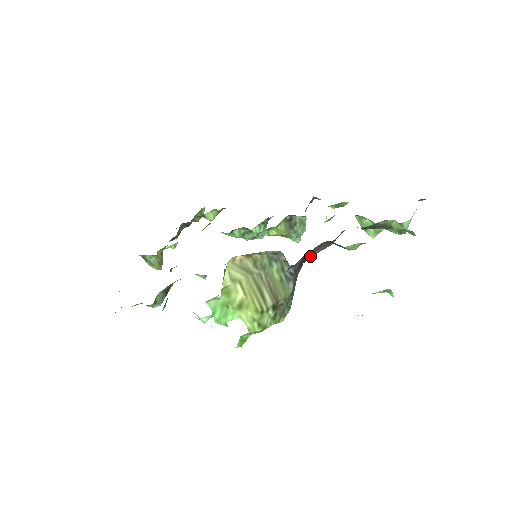
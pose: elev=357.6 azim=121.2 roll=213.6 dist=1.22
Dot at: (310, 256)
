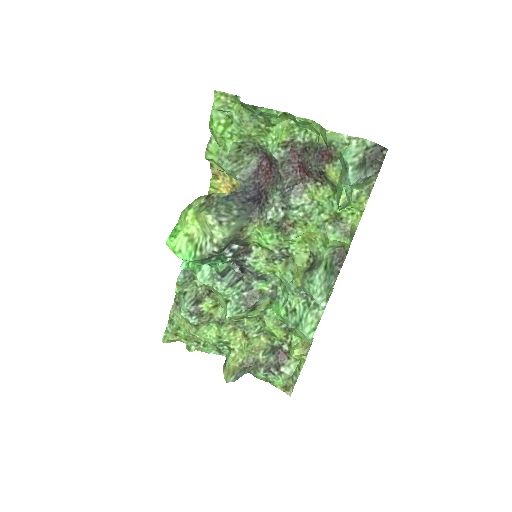
Dot at: (265, 199)
